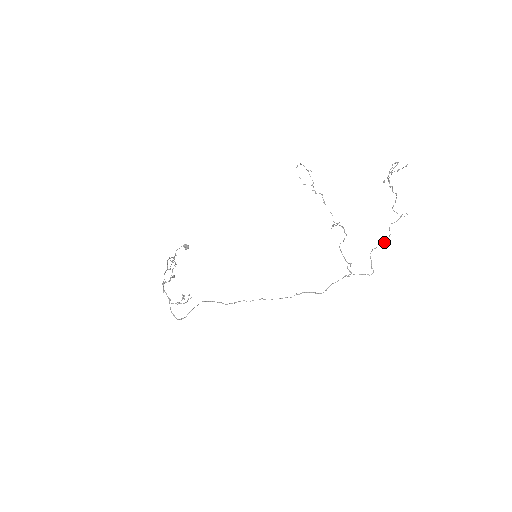
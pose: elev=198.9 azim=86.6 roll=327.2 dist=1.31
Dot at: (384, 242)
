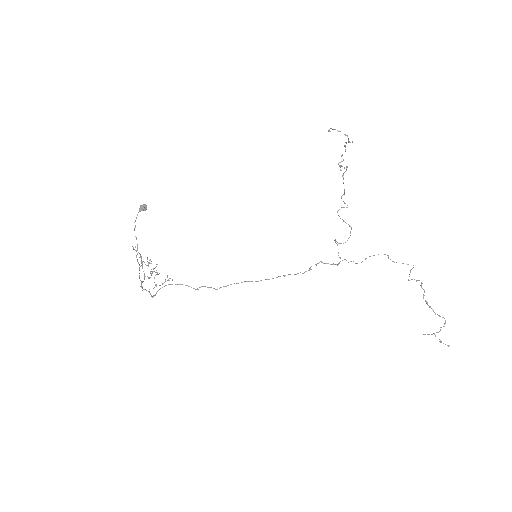
Dot at: occluded
